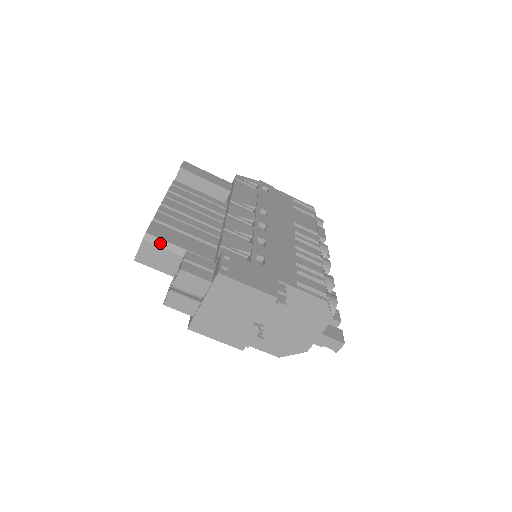
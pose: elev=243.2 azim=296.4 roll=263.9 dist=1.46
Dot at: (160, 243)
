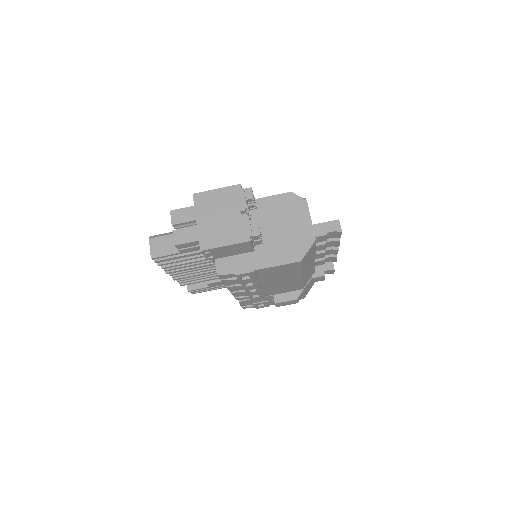
Dot at: (162, 235)
